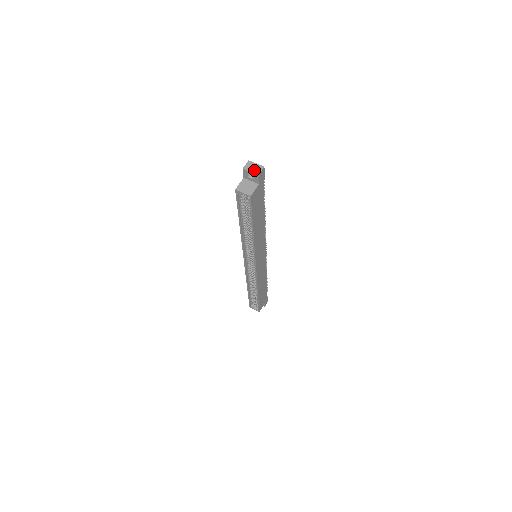
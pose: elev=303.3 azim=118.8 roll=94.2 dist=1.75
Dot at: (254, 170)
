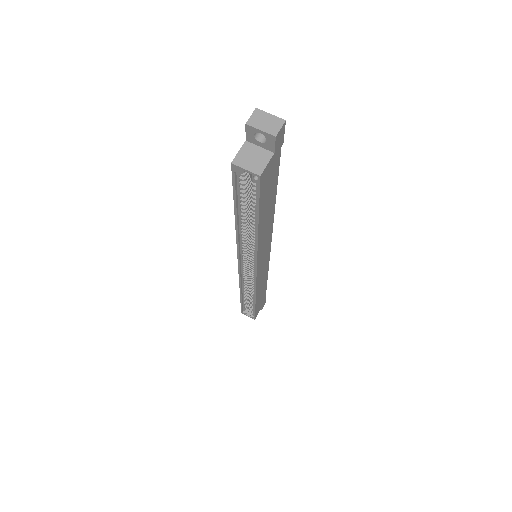
Dot at: (267, 127)
